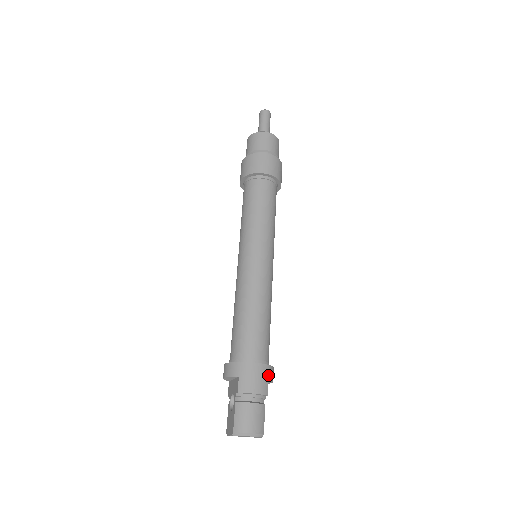
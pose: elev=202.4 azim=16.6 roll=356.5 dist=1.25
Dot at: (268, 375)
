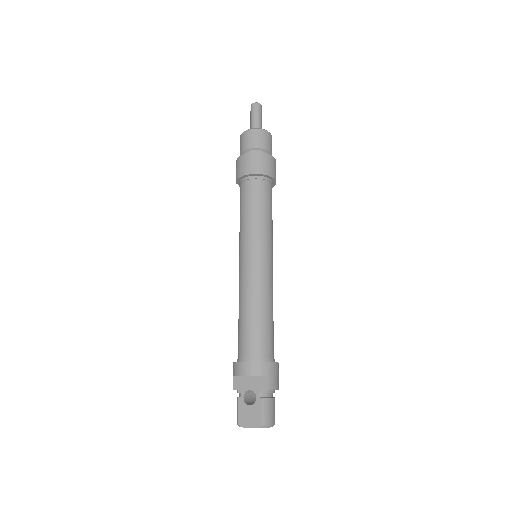
Dot at: occluded
